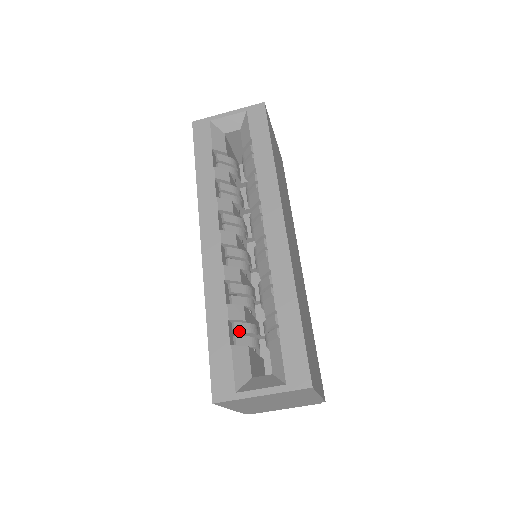
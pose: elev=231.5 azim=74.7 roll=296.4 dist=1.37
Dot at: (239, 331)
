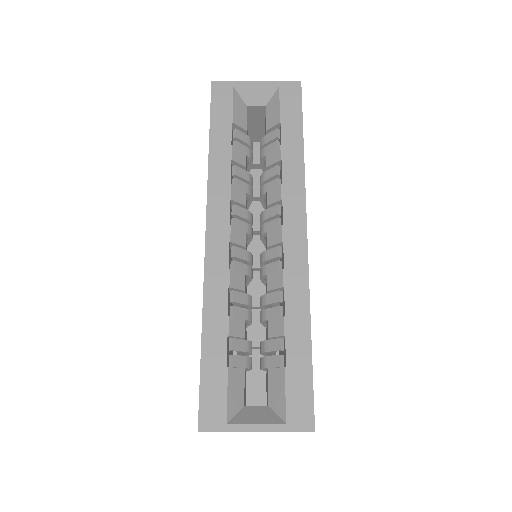
Dot at: (236, 349)
